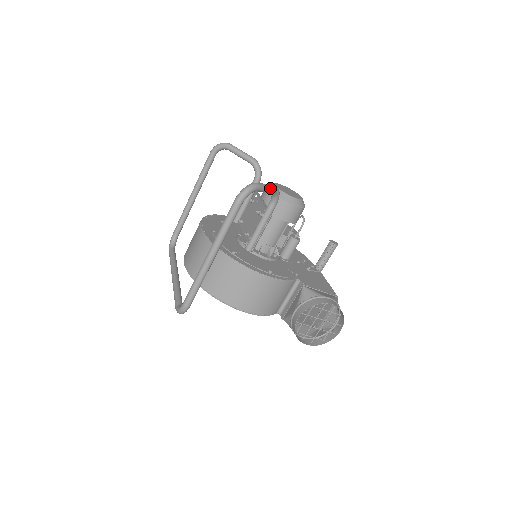
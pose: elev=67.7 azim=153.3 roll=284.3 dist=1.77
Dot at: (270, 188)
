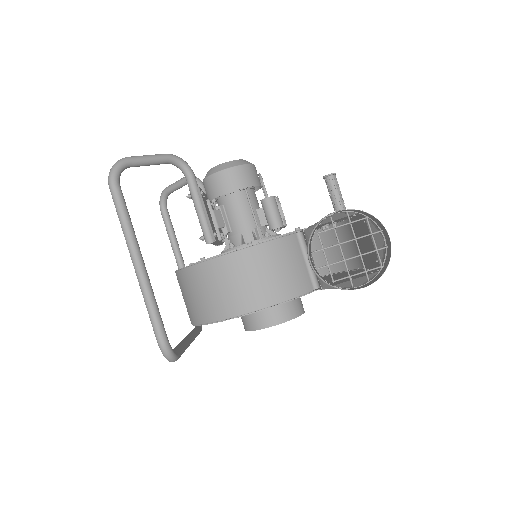
Dot at: (154, 156)
